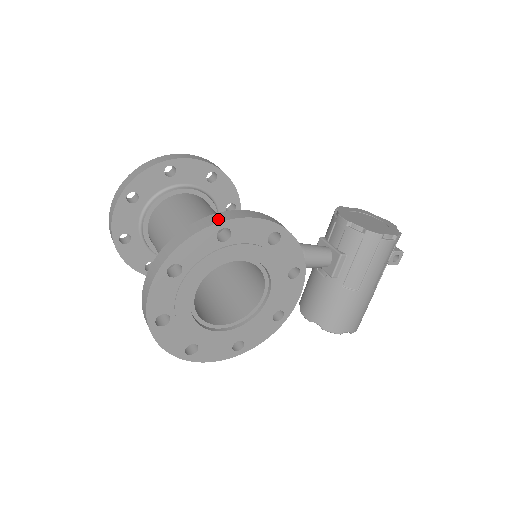
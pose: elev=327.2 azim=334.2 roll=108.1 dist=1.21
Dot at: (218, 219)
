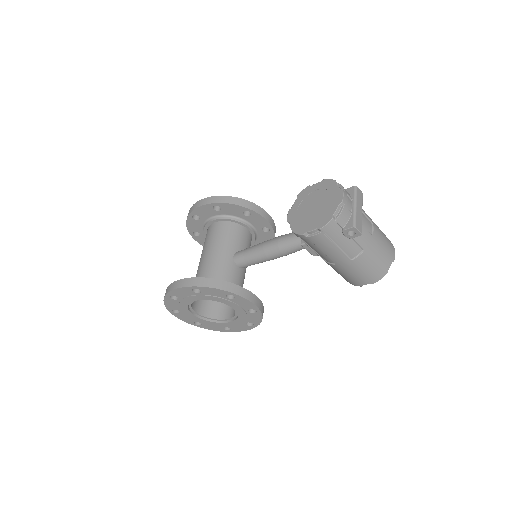
Dot at: (166, 292)
